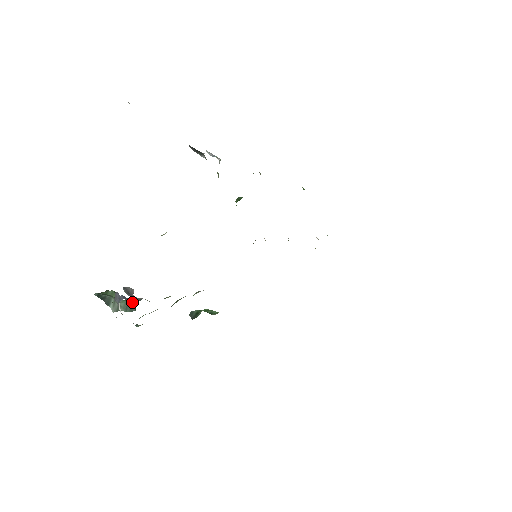
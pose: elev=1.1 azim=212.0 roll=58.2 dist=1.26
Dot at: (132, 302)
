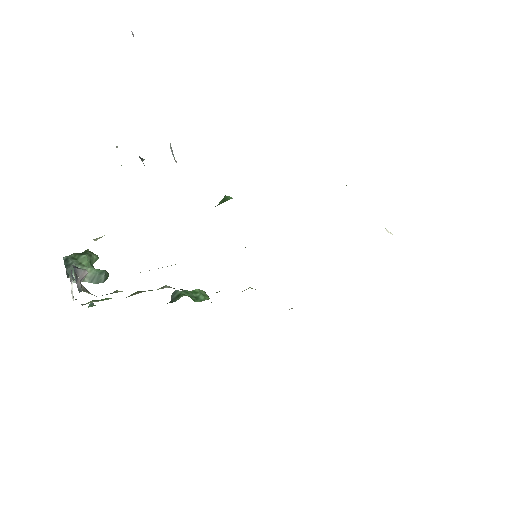
Dot at: (104, 272)
